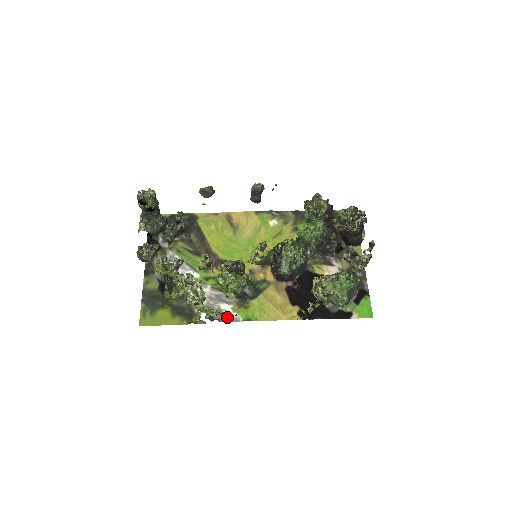
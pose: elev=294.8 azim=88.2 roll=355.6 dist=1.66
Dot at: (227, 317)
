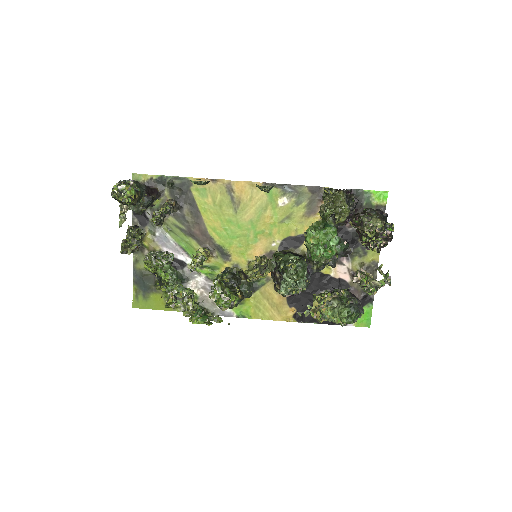
Dot at: (221, 311)
